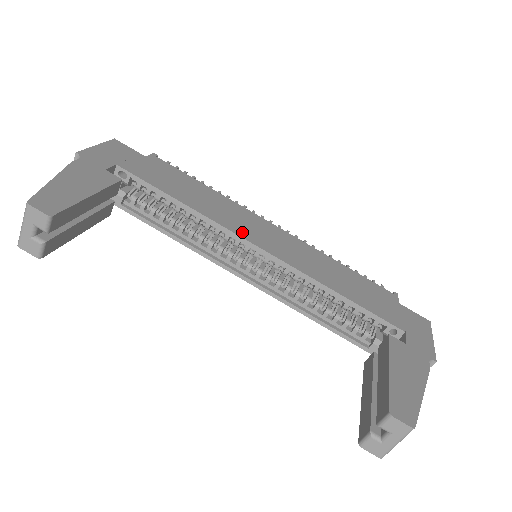
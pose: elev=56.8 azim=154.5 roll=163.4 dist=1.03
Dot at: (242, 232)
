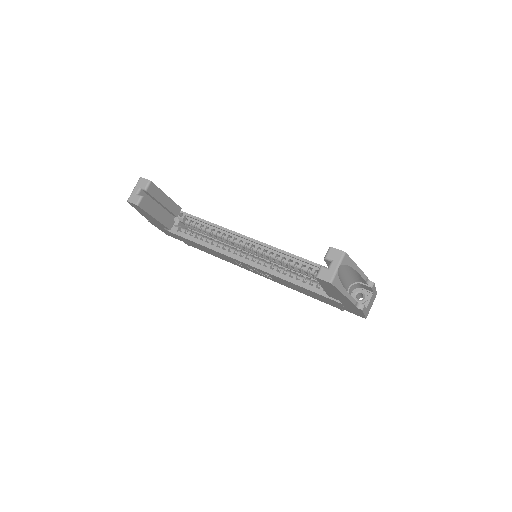
Dot at: occluded
